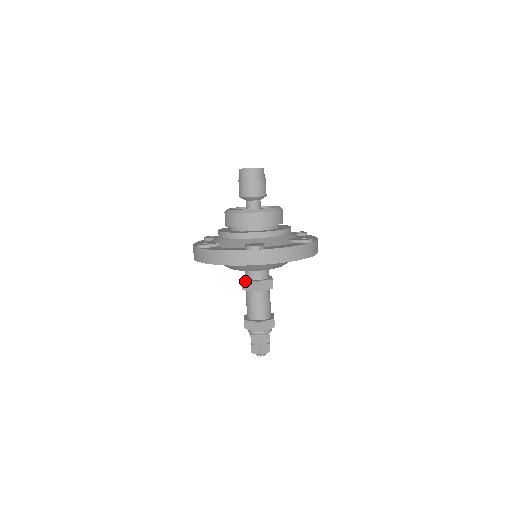
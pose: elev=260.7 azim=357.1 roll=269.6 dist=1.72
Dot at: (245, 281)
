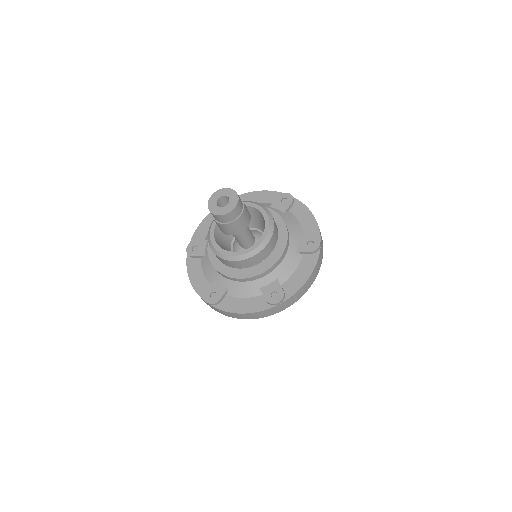
Dot at: occluded
